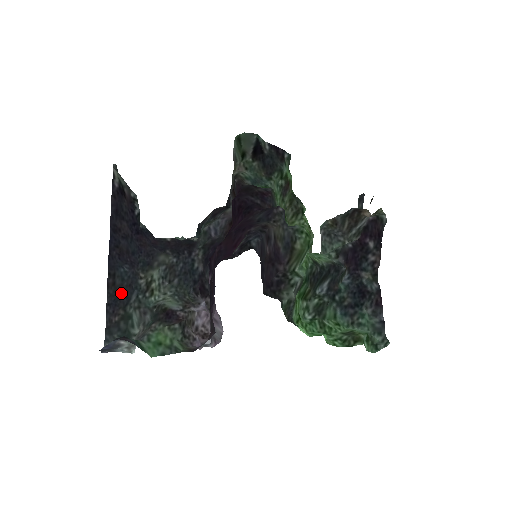
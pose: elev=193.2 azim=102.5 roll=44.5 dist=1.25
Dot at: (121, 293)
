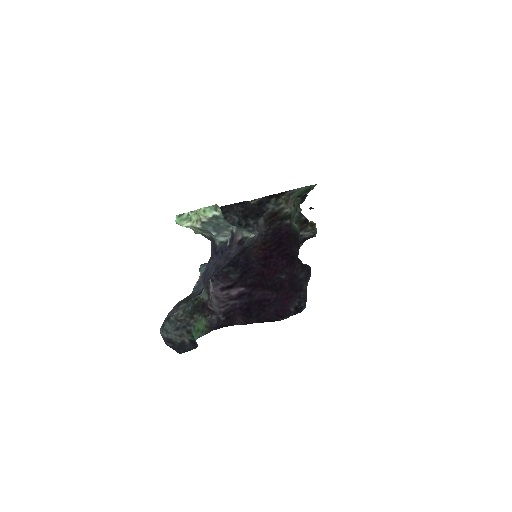
Dot at: (186, 298)
